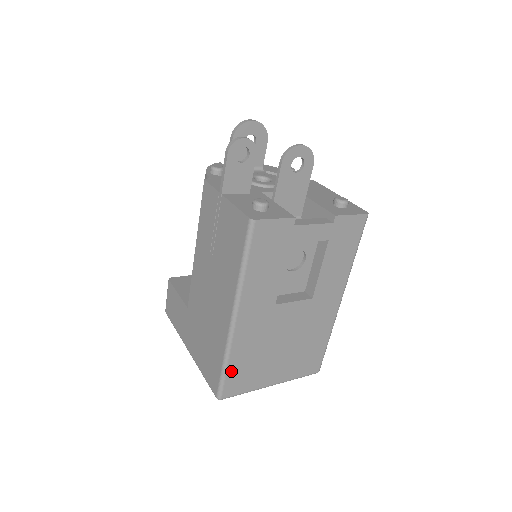
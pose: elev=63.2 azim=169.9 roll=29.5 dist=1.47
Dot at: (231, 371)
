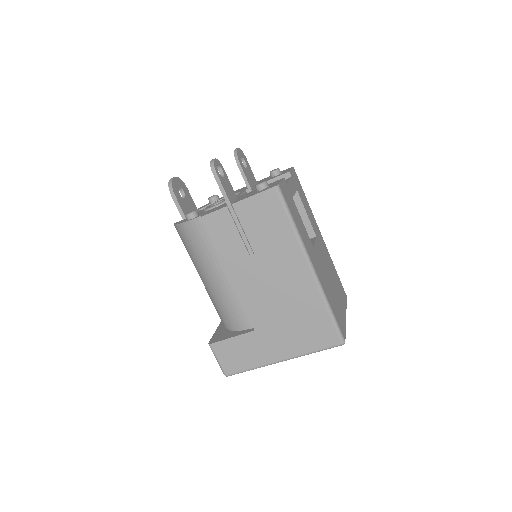
Dot at: (334, 313)
